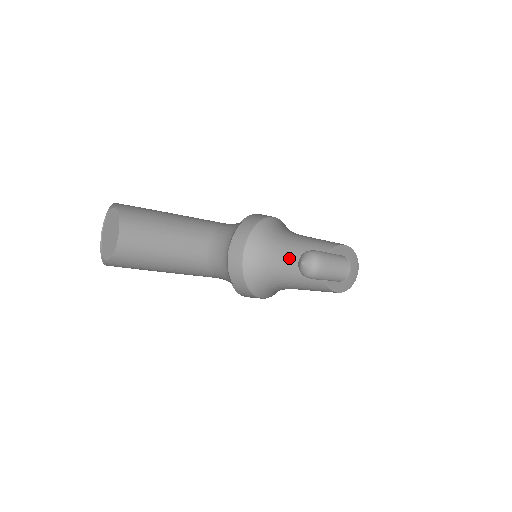
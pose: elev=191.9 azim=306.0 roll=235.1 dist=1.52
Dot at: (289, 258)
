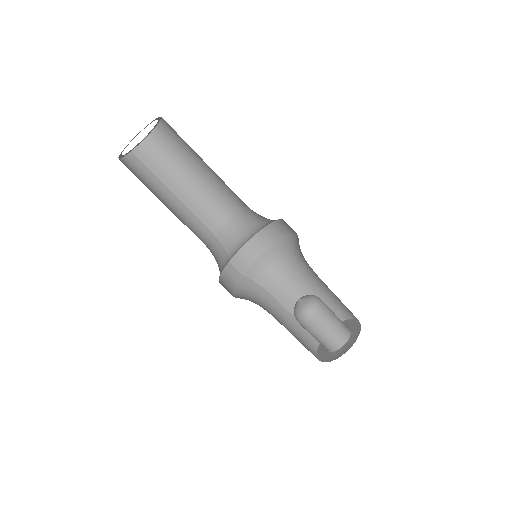
Dot at: (287, 306)
